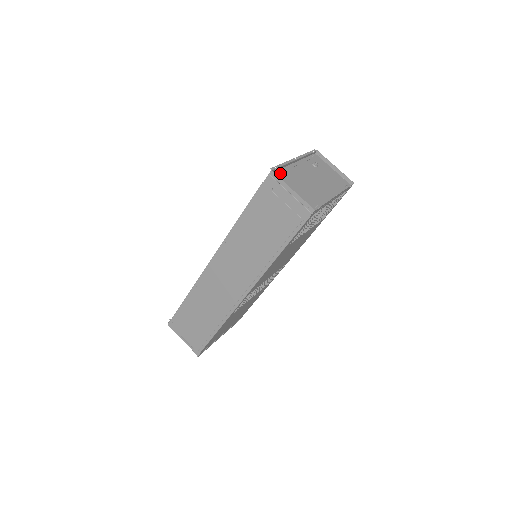
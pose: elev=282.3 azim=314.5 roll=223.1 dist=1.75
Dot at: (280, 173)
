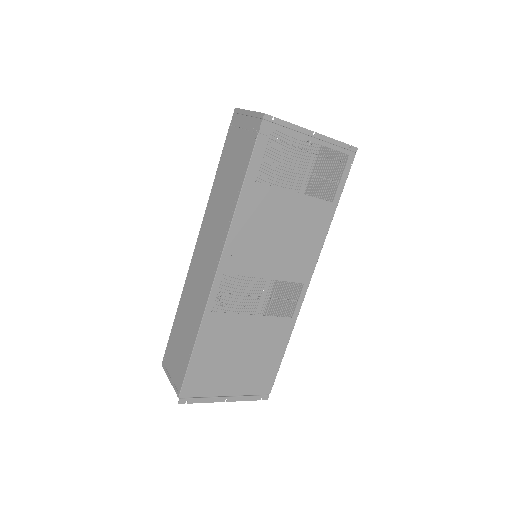
Dot at: occluded
